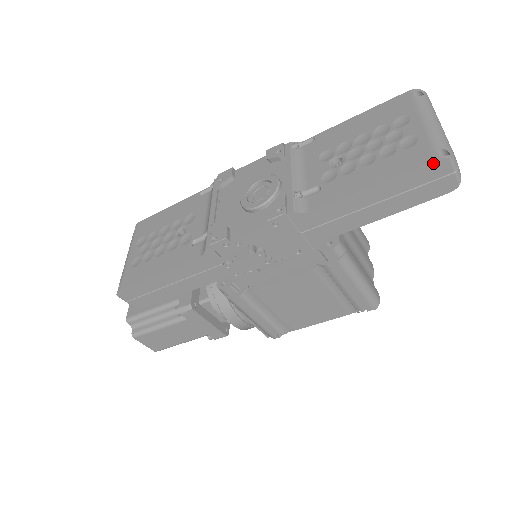
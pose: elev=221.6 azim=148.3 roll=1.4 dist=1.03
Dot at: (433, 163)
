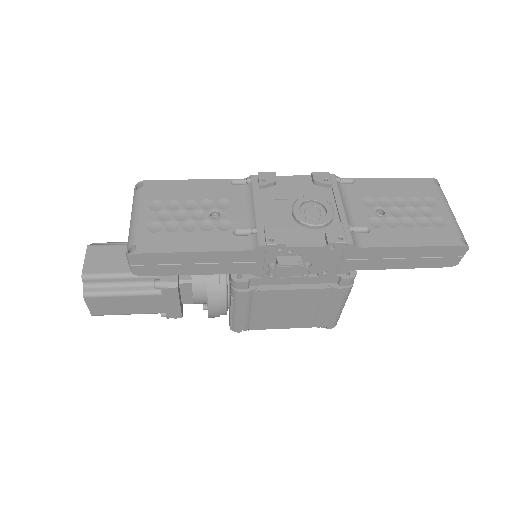
Dot at: (459, 247)
